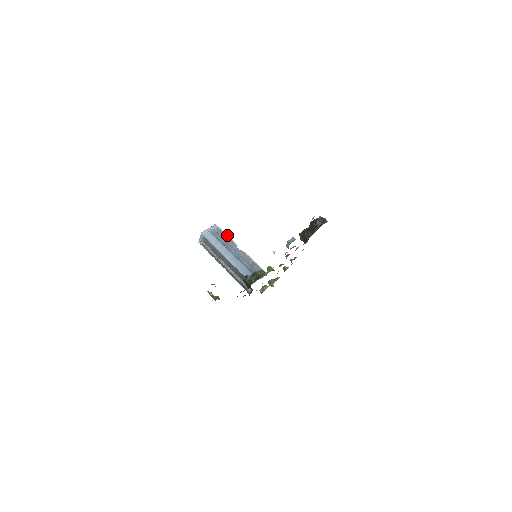
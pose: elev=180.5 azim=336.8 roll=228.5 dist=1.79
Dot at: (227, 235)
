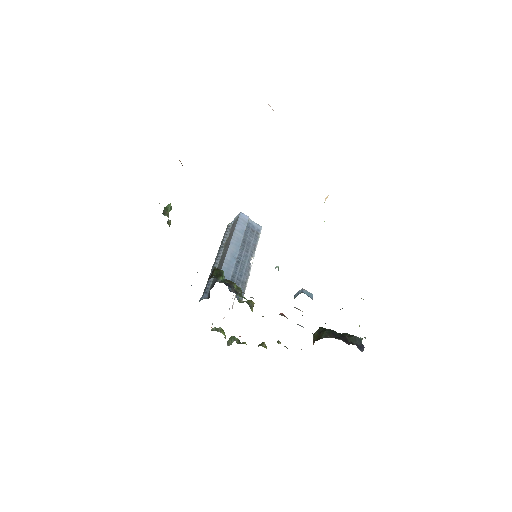
Dot at: occluded
